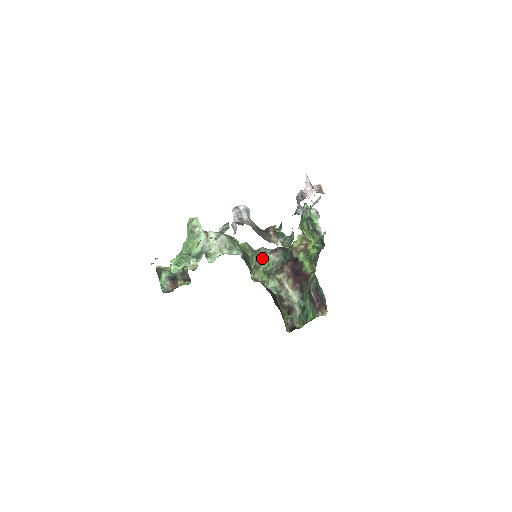
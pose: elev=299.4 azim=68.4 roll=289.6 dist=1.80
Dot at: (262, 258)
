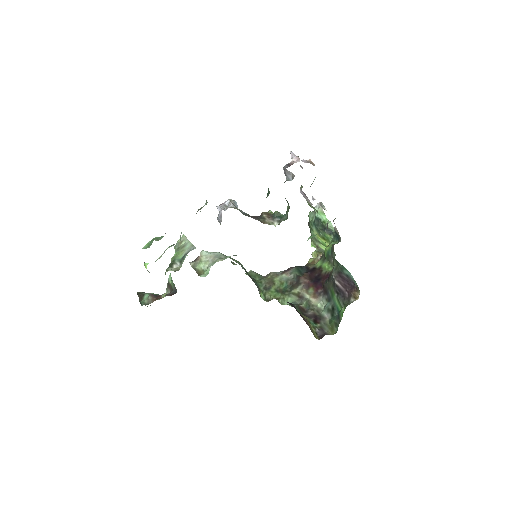
Dot at: (273, 280)
